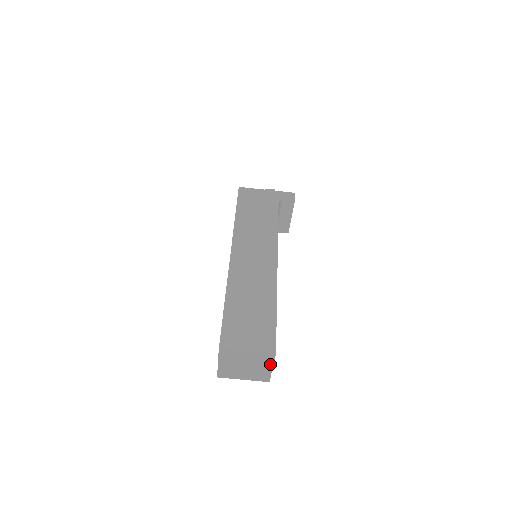
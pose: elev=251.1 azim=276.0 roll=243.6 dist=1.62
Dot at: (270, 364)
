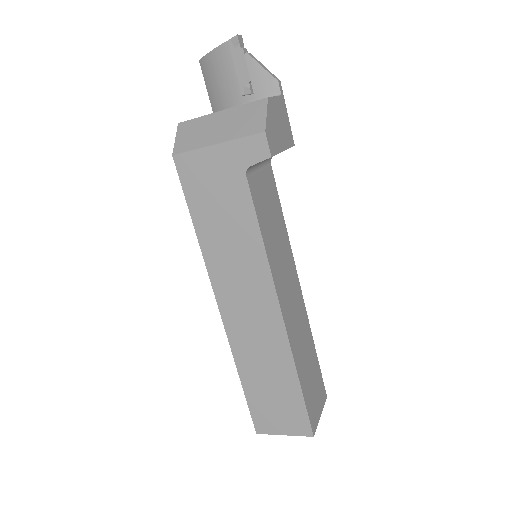
Dot at: occluded
